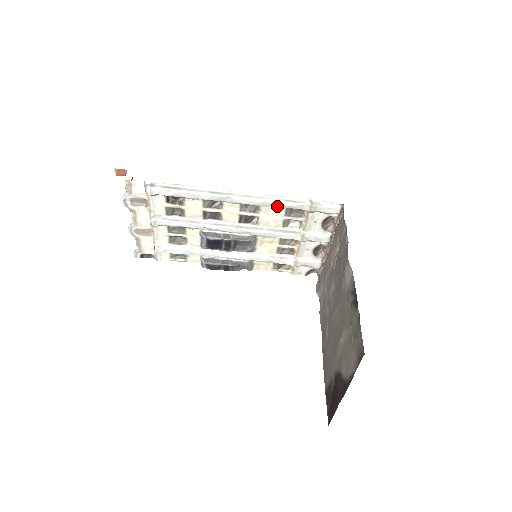
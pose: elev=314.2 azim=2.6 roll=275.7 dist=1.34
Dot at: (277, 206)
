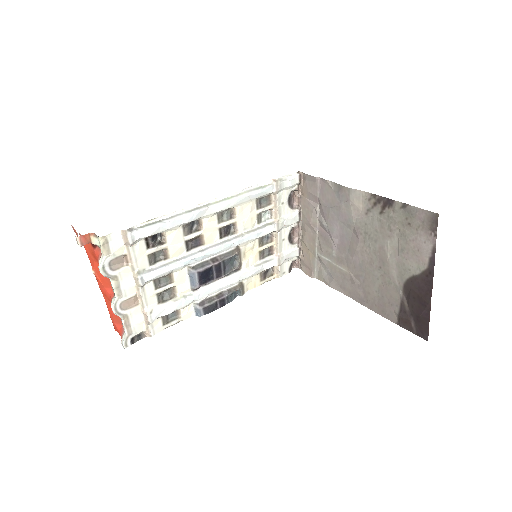
Dot at: (249, 200)
